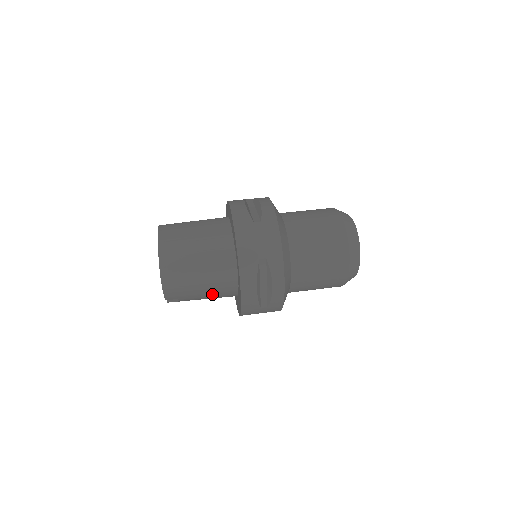
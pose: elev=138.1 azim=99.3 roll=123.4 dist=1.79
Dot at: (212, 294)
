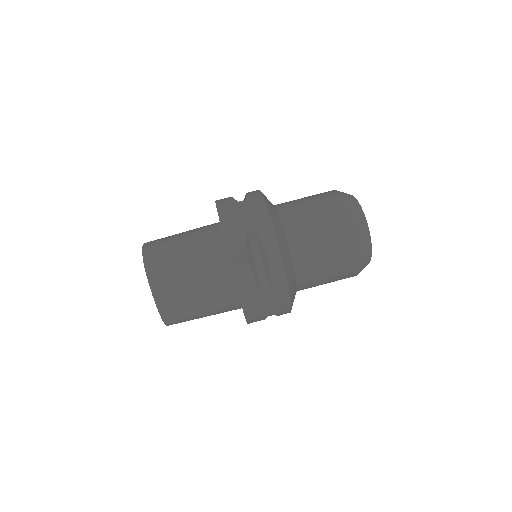
Dot at: occluded
